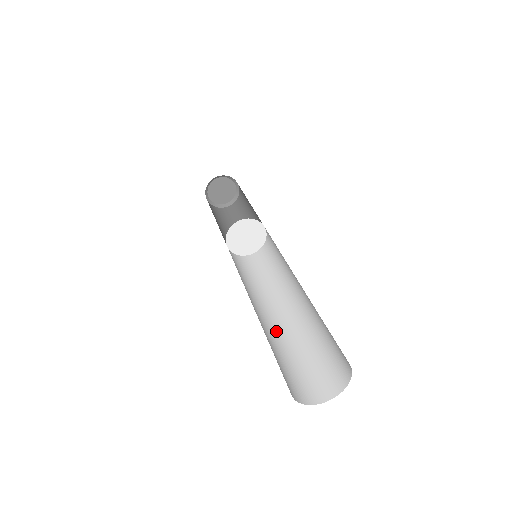
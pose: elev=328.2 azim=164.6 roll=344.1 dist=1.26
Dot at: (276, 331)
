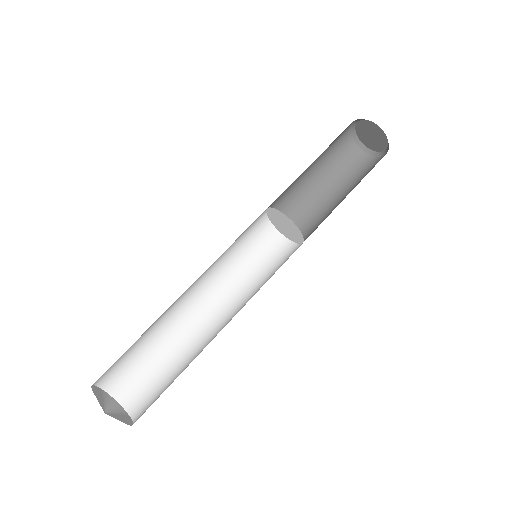
Dot at: (168, 314)
